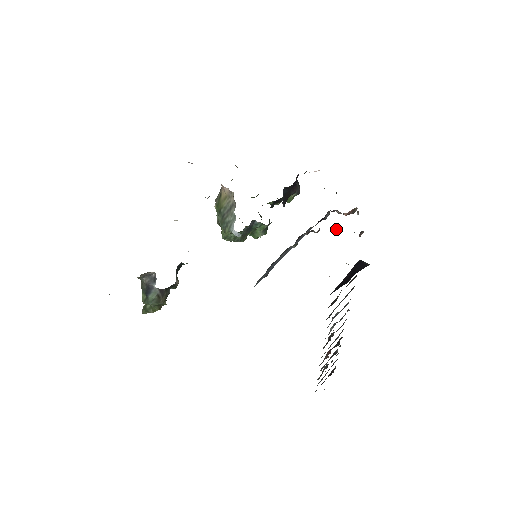
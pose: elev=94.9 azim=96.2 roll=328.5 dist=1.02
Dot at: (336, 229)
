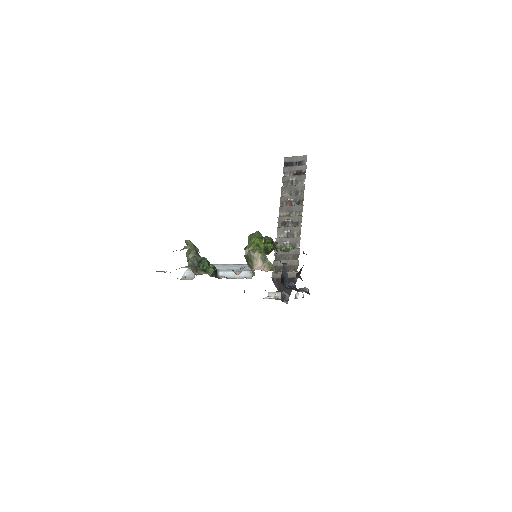
Dot at: occluded
